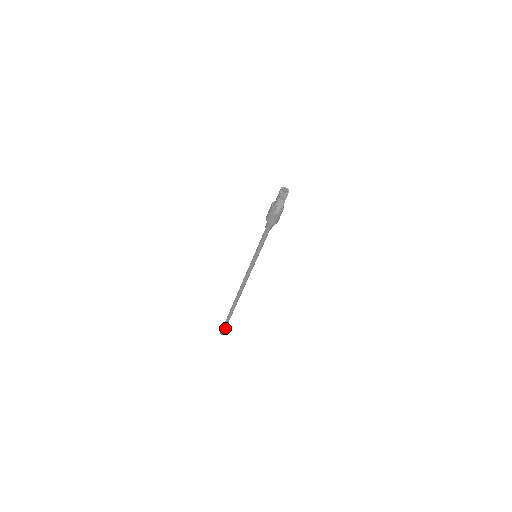
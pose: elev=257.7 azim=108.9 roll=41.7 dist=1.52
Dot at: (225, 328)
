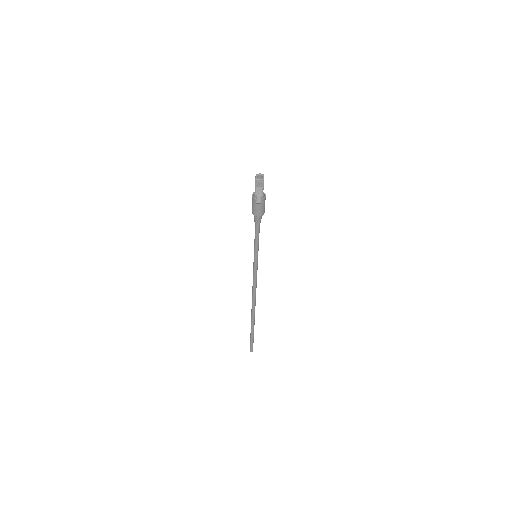
Dot at: (252, 344)
